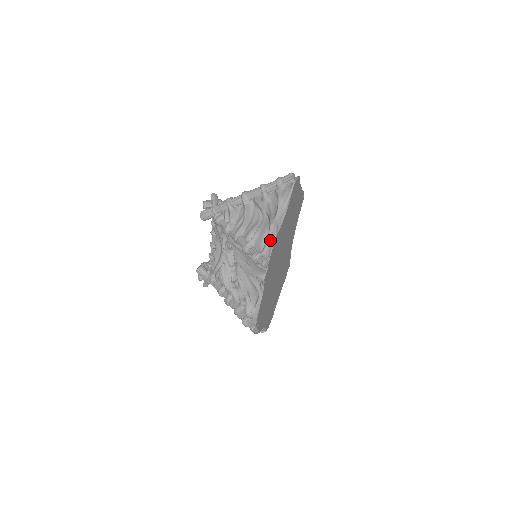
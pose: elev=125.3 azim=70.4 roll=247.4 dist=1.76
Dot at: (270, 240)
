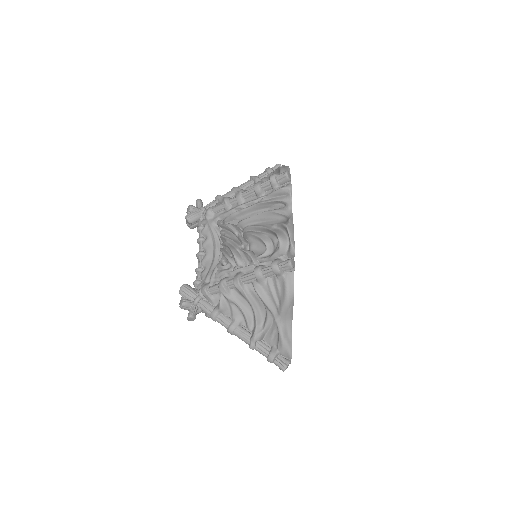
Dot at: (283, 168)
